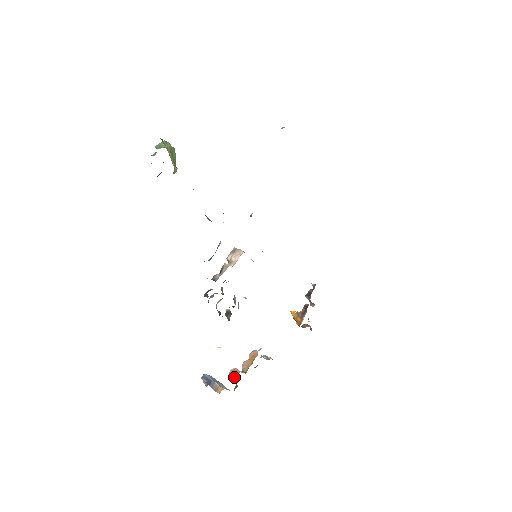
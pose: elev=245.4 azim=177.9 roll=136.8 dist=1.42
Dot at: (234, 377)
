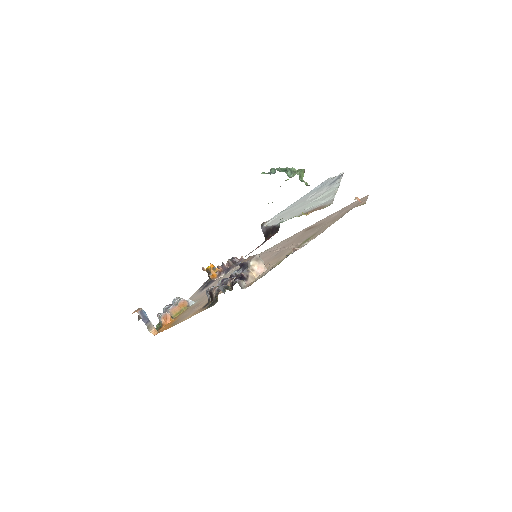
Dot at: (166, 321)
